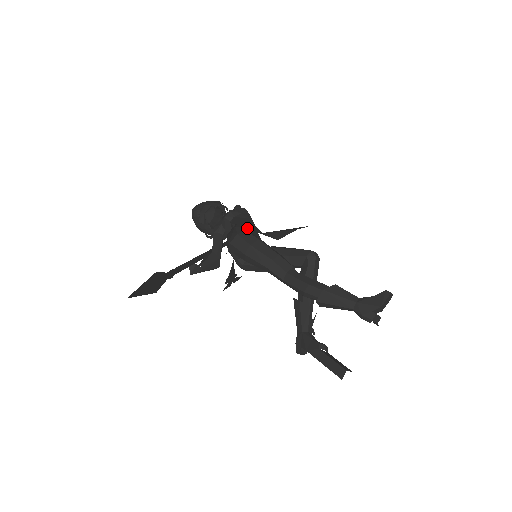
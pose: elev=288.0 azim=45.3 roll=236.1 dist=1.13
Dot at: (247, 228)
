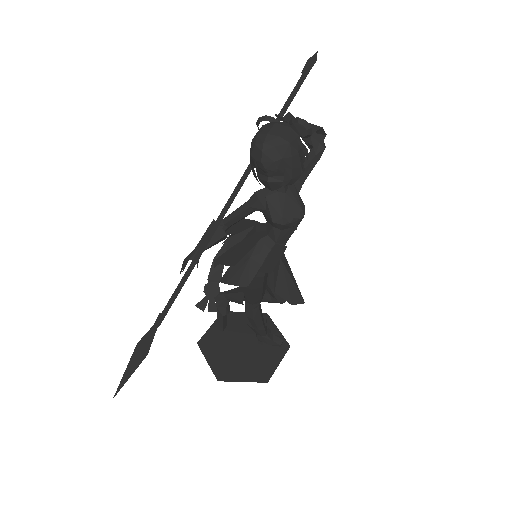
Dot at: (270, 267)
